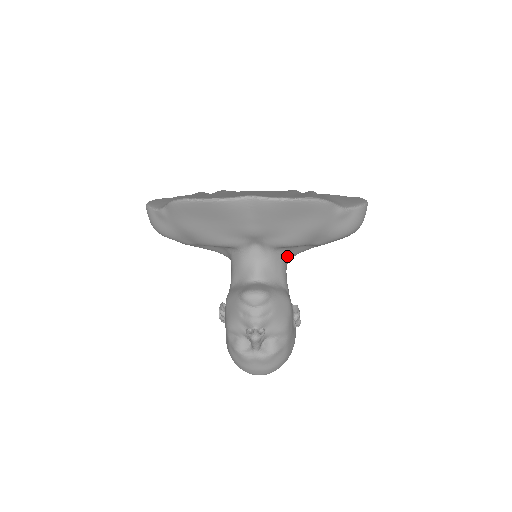
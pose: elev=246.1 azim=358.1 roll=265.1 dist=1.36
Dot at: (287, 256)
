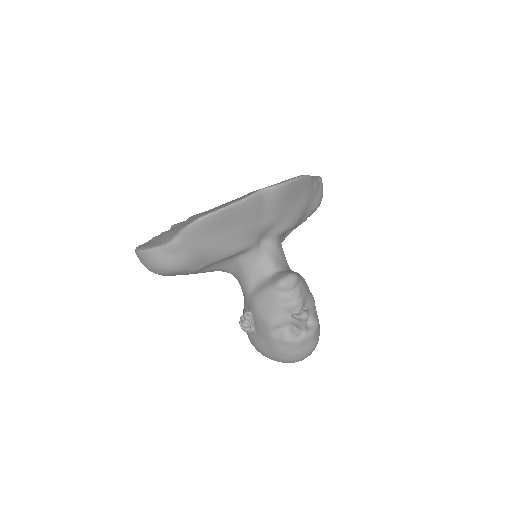
Dot at: occluded
